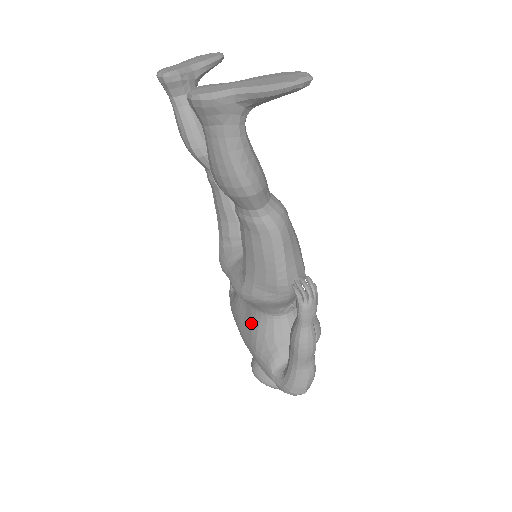
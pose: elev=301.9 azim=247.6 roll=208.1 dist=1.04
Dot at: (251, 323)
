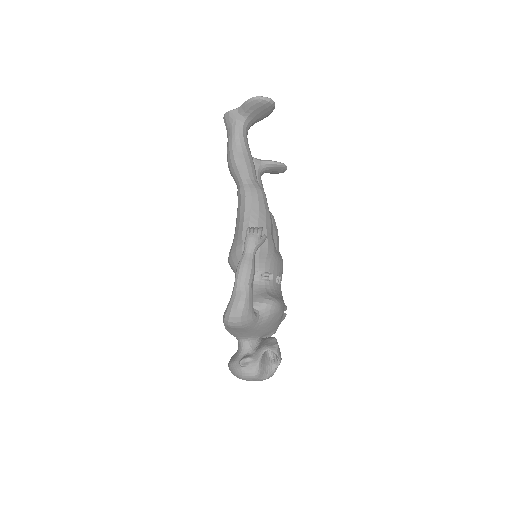
Dot at: occluded
